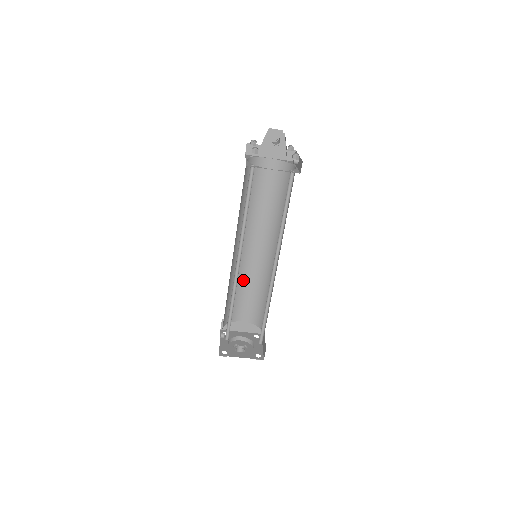
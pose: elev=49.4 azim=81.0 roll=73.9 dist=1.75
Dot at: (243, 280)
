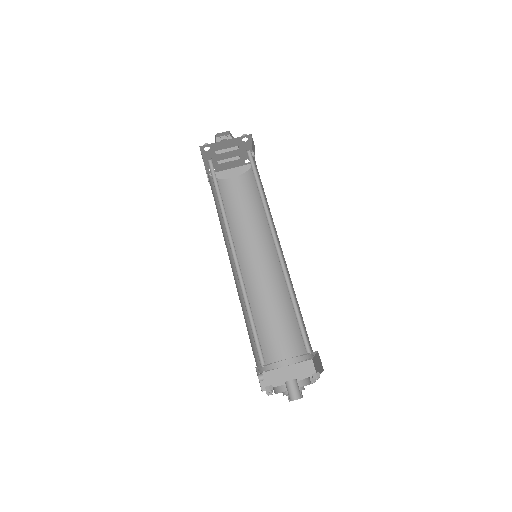
Dot at: (260, 308)
